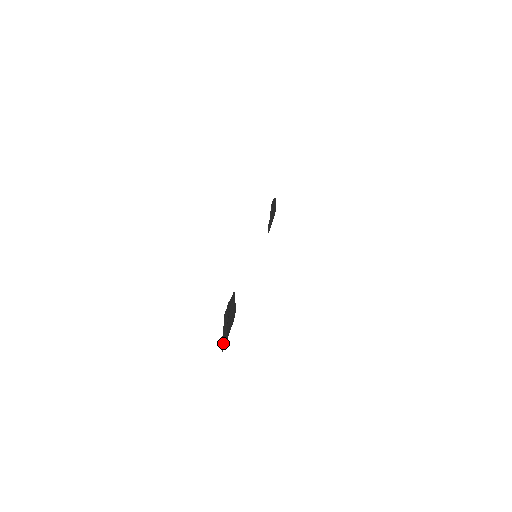
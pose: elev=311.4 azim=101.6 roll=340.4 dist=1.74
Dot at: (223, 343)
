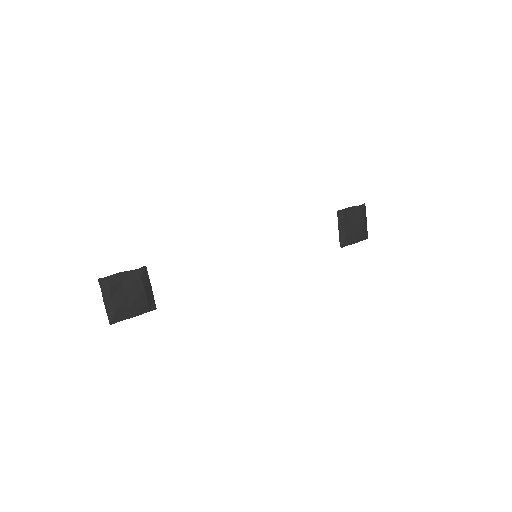
Dot at: (111, 315)
